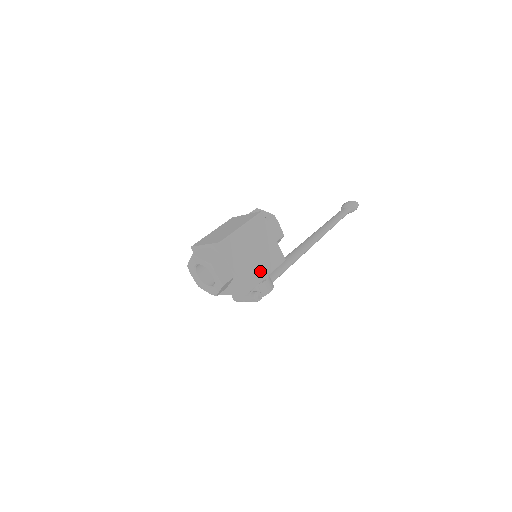
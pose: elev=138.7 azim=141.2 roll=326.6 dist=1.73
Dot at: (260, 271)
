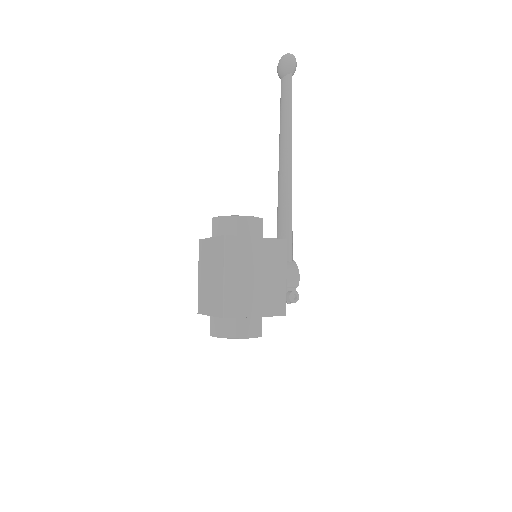
Dot at: (277, 283)
